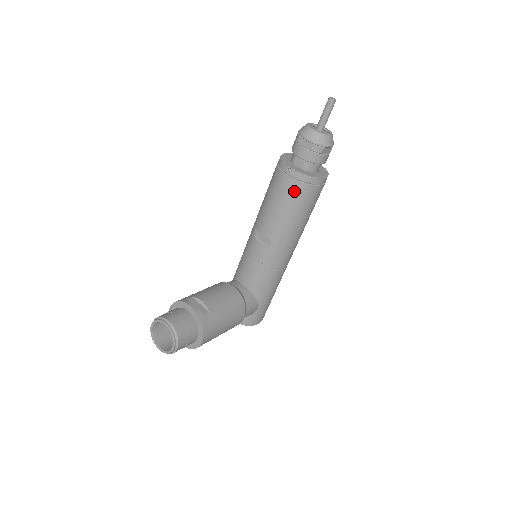
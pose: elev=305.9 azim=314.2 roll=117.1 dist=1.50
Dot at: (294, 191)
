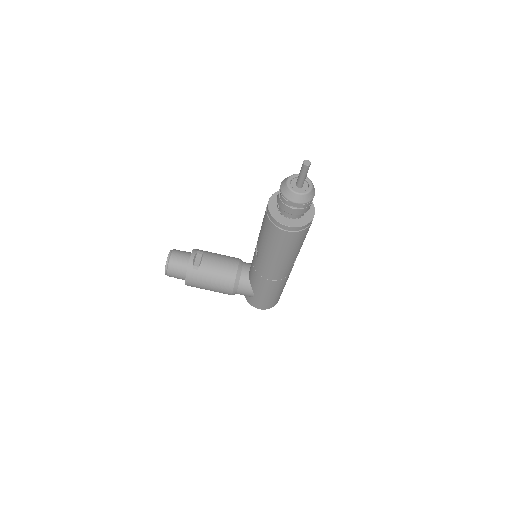
Dot at: (266, 222)
